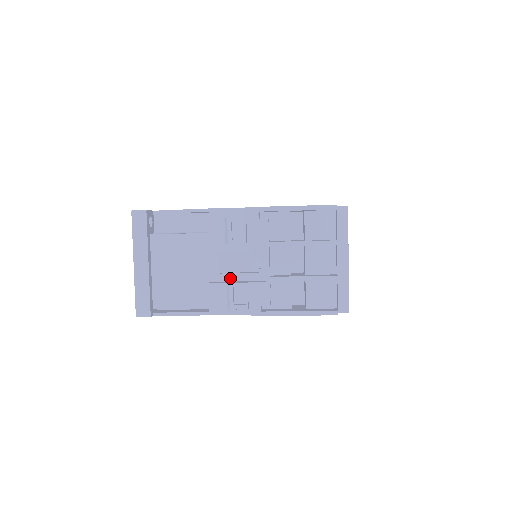
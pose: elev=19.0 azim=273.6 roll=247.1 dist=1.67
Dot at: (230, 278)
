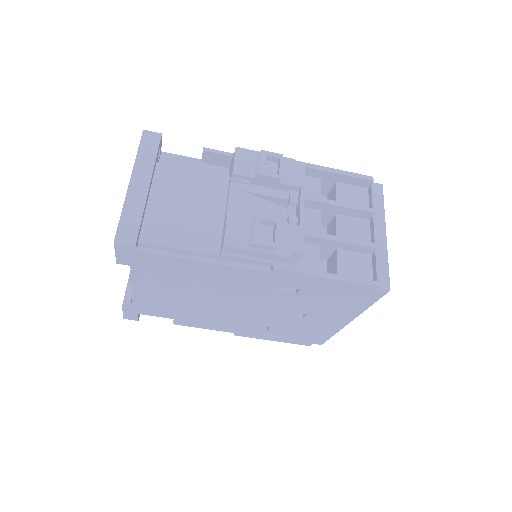
Dot at: occluded
